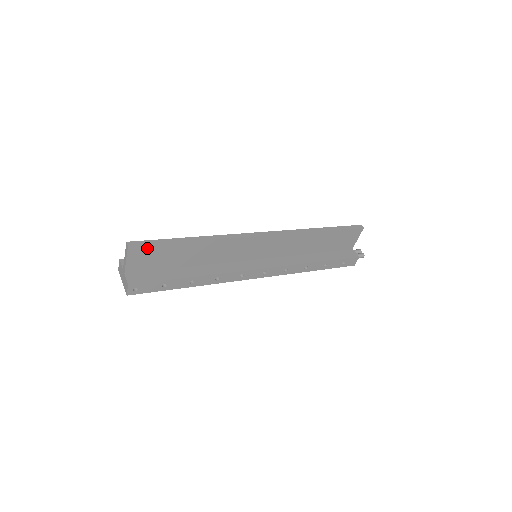
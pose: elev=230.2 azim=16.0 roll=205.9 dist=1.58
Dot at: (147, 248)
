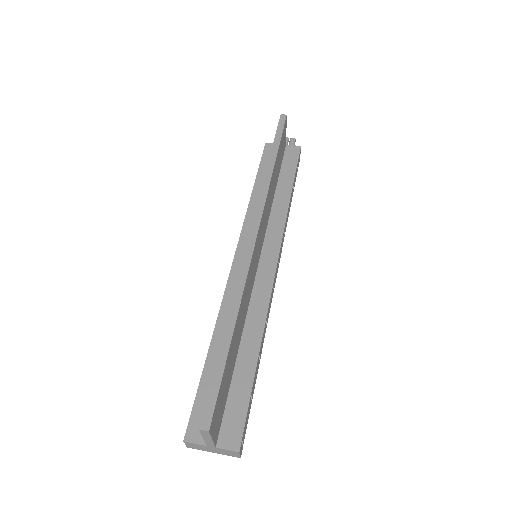
Dot at: (217, 402)
